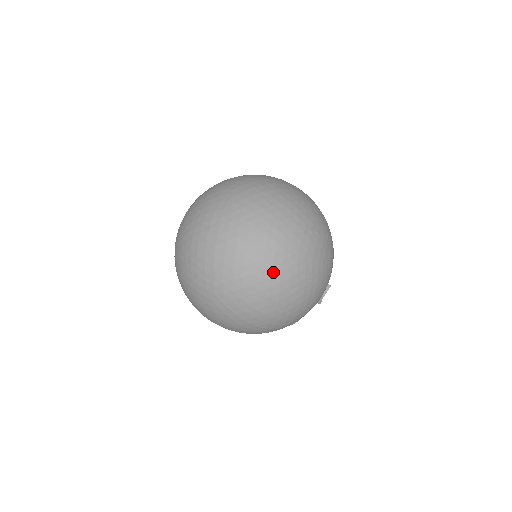
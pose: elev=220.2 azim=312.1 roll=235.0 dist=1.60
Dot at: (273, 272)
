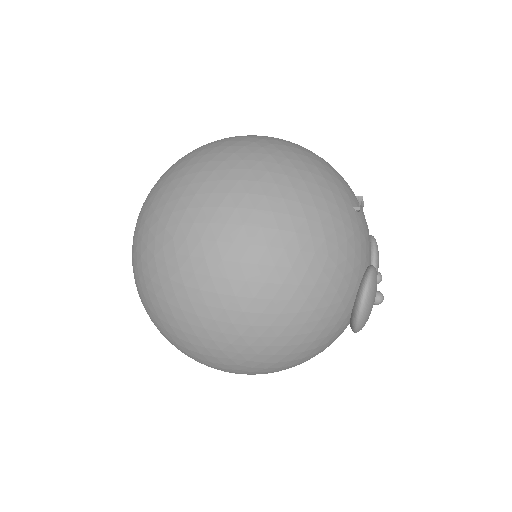
Dot at: (225, 156)
